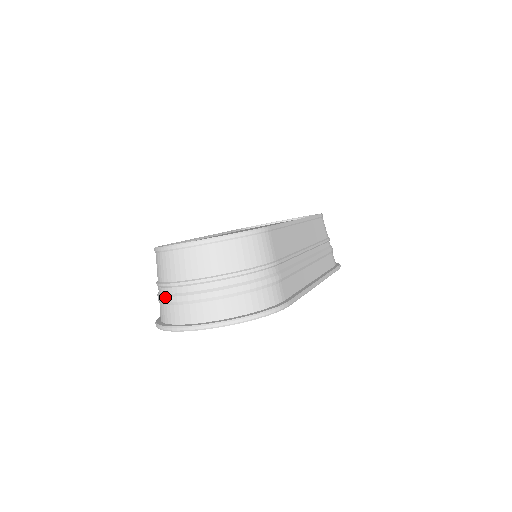
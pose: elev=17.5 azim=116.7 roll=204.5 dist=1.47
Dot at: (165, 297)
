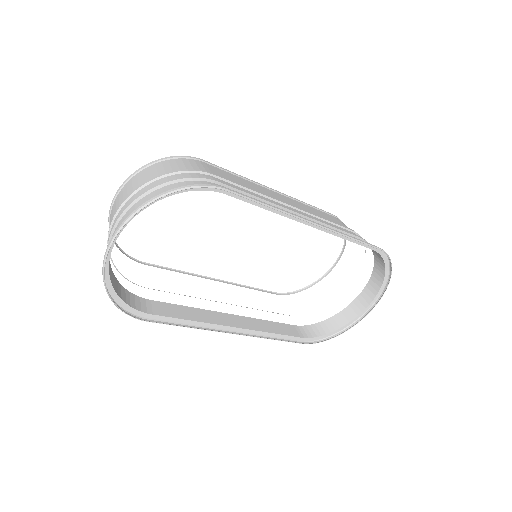
Dot at: occluded
